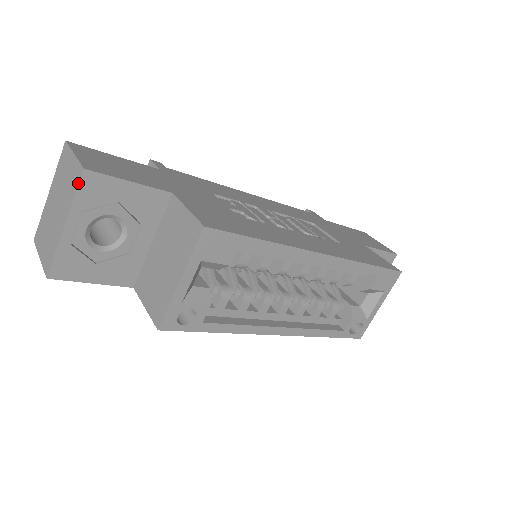
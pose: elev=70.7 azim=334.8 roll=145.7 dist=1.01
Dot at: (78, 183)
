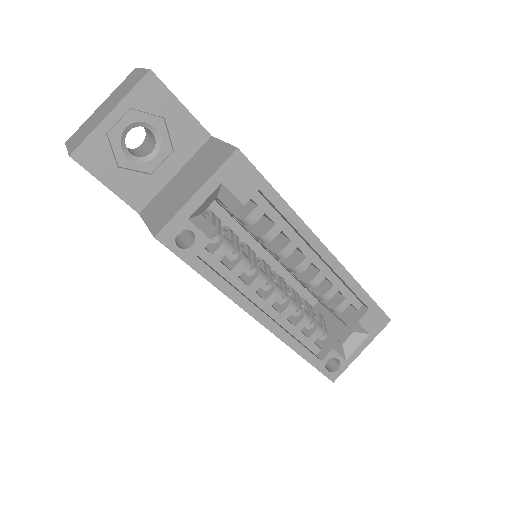
Dot at: (140, 80)
